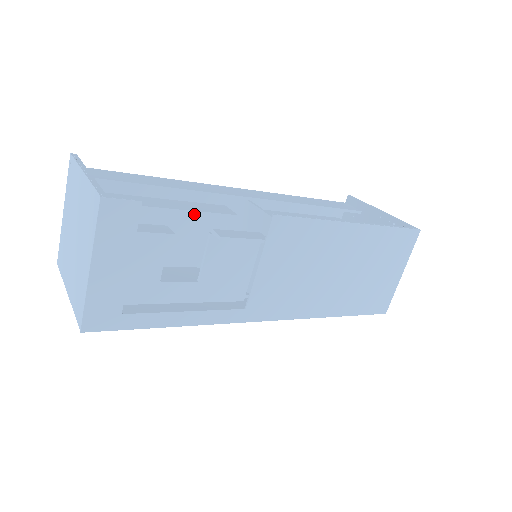
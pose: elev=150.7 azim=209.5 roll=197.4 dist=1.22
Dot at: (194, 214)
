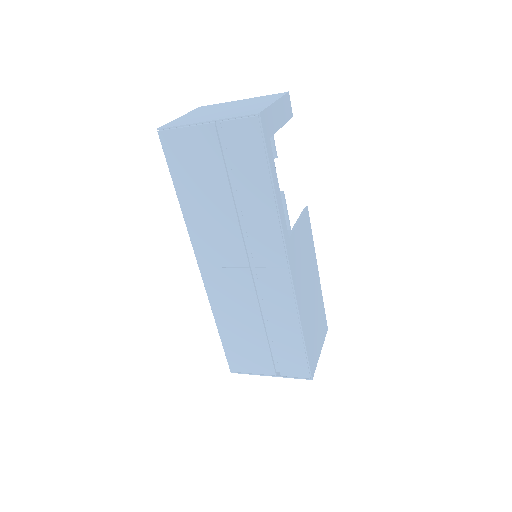
Dot at: occluded
